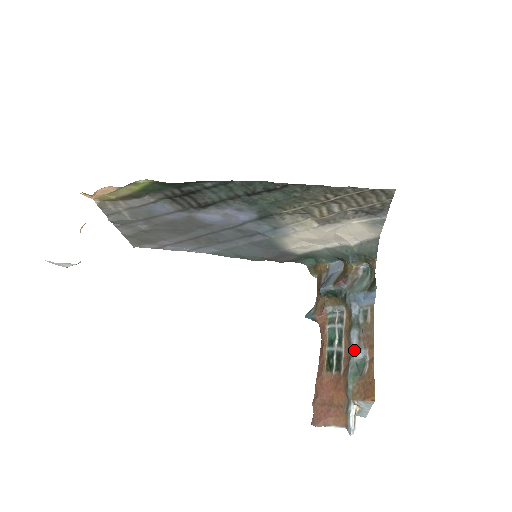
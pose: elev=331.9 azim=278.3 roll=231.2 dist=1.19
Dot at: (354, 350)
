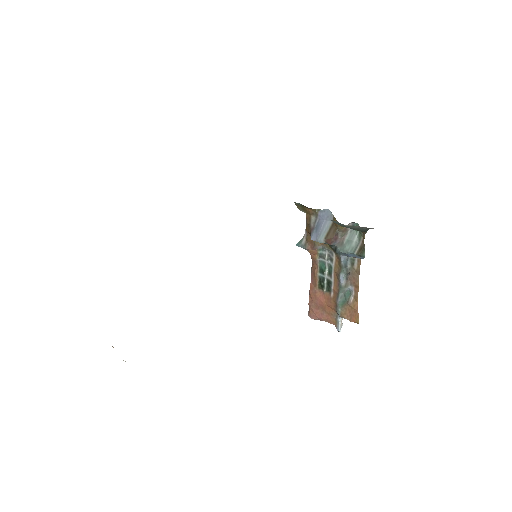
Dot at: (343, 287)
